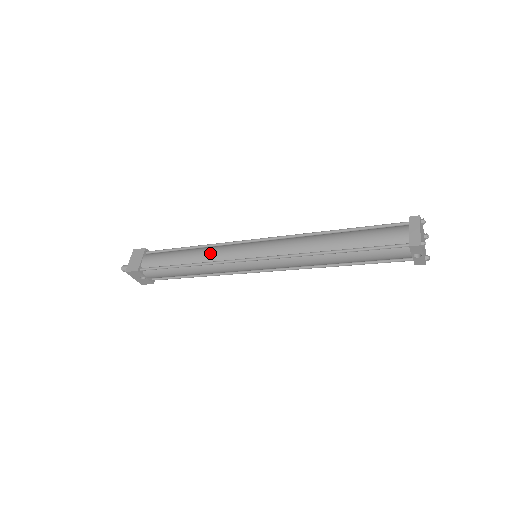
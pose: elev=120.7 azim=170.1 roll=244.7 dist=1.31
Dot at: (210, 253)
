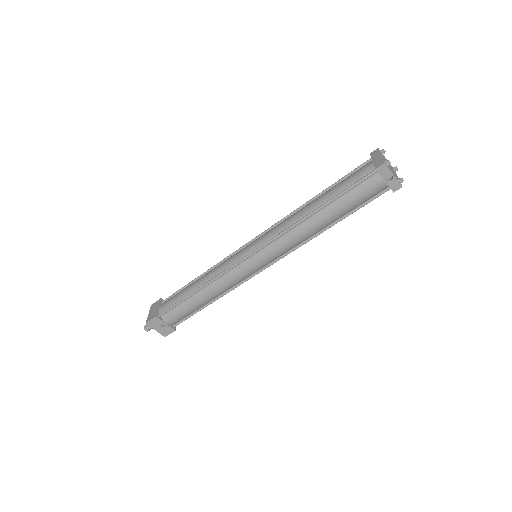
Dot at: (215, 270)
